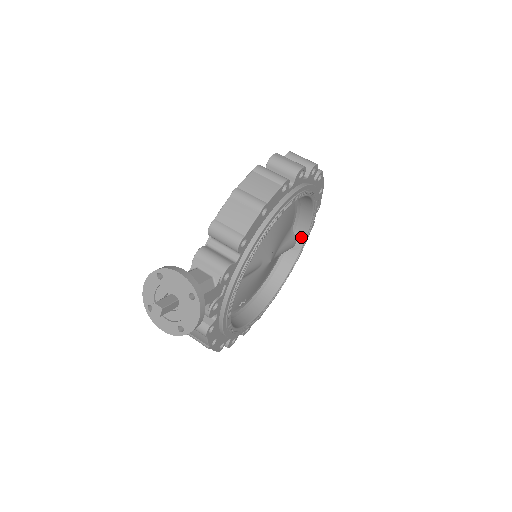
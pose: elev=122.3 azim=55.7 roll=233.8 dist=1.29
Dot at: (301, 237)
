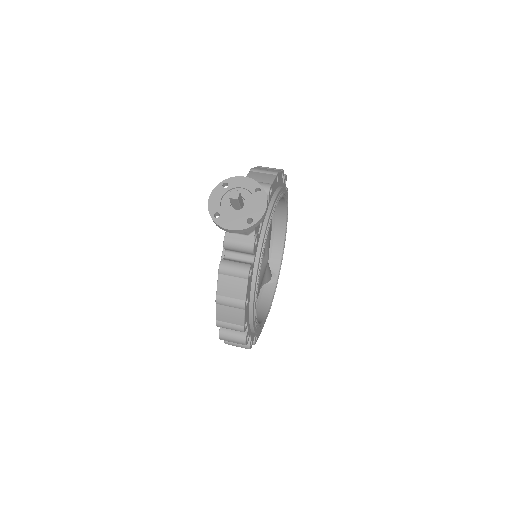
Dot at: (275, 270)
